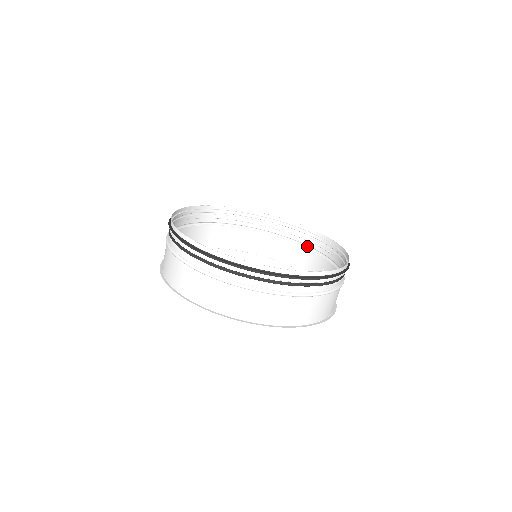
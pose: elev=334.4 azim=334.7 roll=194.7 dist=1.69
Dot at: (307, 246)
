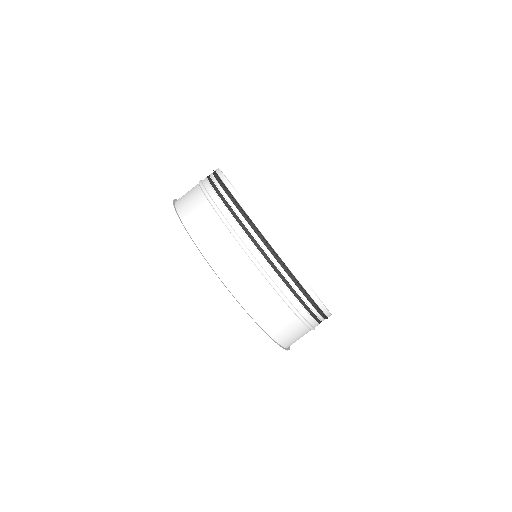
Dot at: occluded
